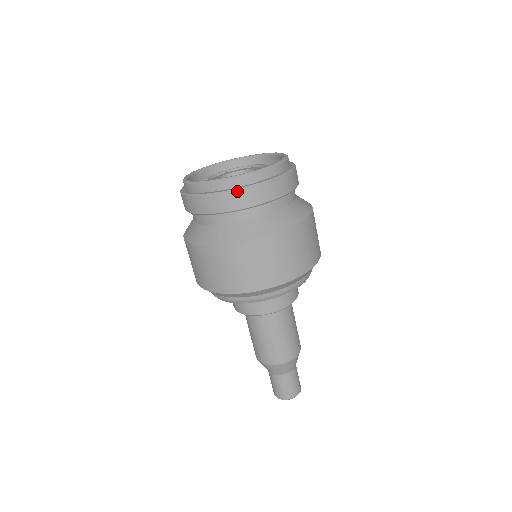
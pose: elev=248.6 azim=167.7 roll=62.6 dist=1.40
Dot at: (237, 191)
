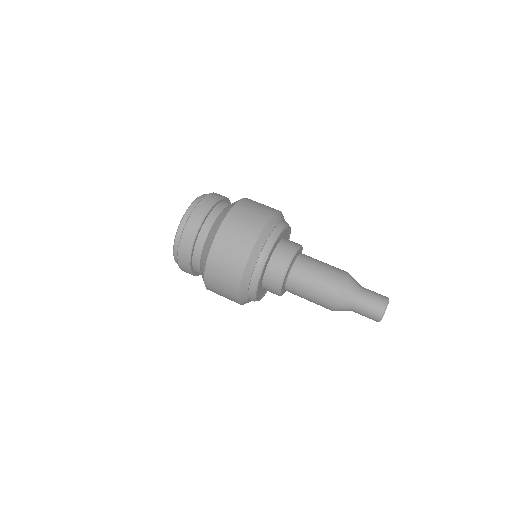
Dot at: (182, 237)
